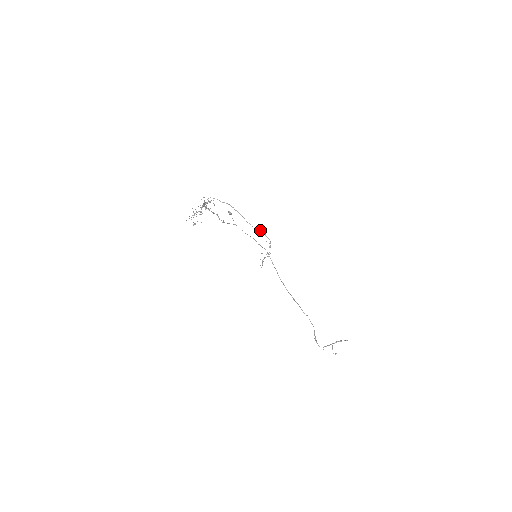
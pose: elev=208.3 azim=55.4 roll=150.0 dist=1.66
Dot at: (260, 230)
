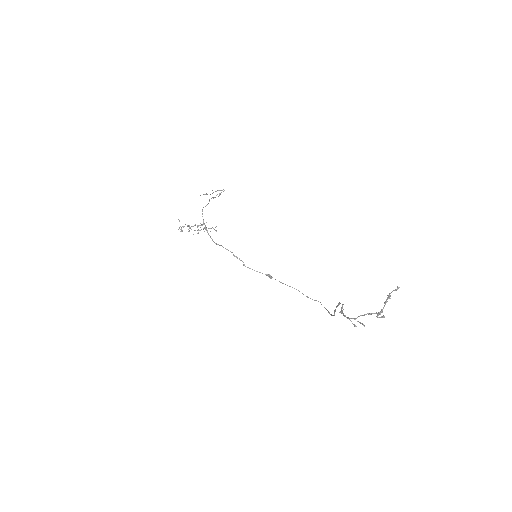
Dot at: occluded
